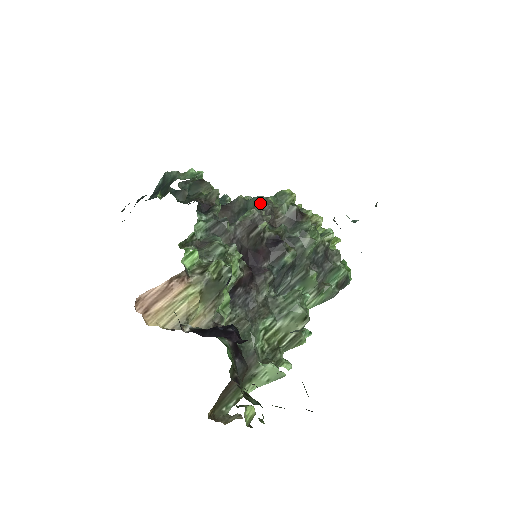
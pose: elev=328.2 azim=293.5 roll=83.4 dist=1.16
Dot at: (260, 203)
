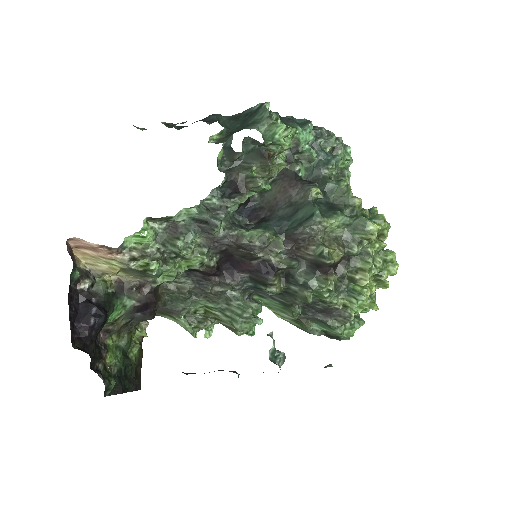
Dot at: (307, 221)
